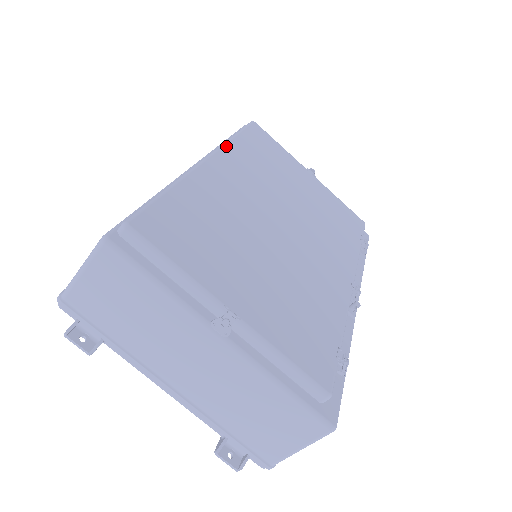
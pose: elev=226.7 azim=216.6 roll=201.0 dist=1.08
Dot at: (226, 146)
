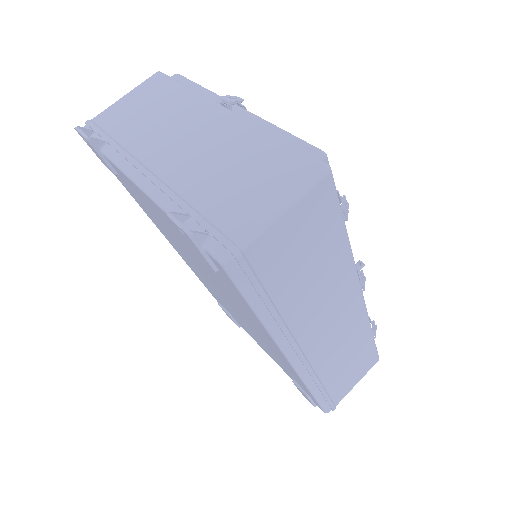
Dot at: occluded
